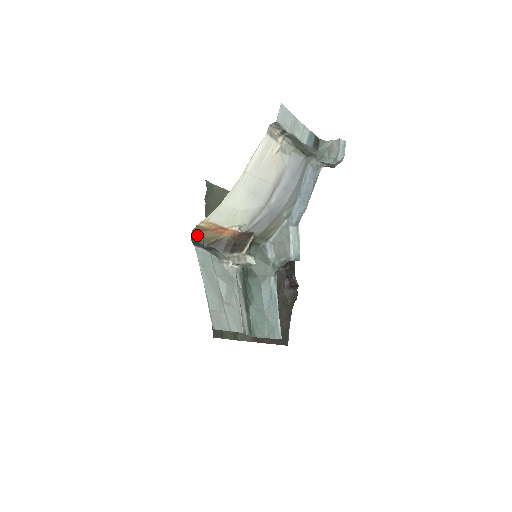
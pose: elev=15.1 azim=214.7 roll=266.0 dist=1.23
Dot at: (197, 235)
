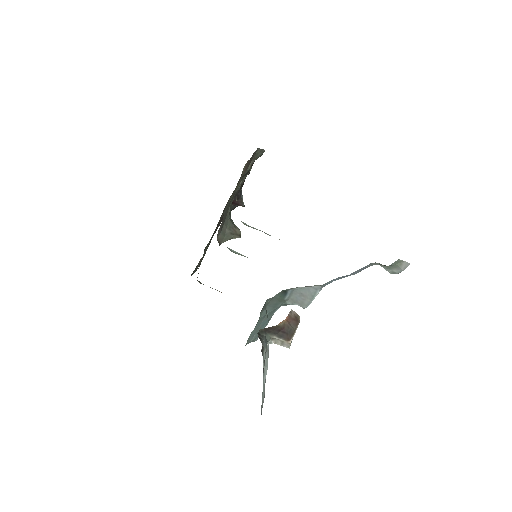
Dot at: occluded
